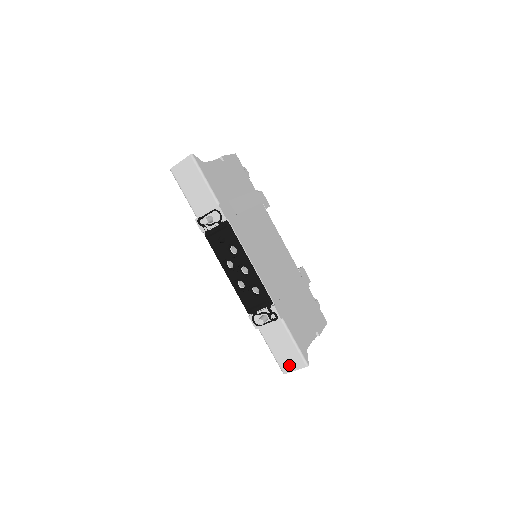
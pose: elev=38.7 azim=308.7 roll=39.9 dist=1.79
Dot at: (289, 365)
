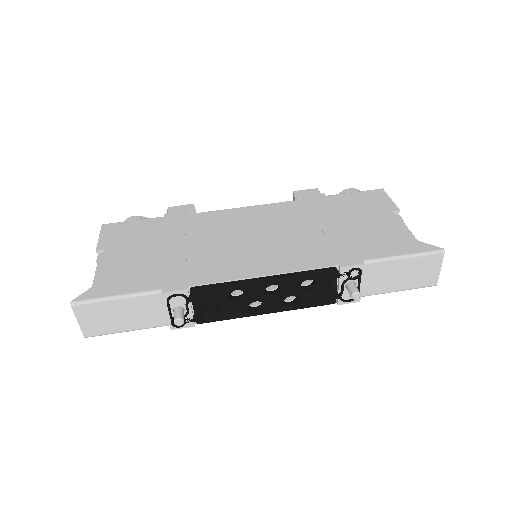
Dot at: (429, 275)
